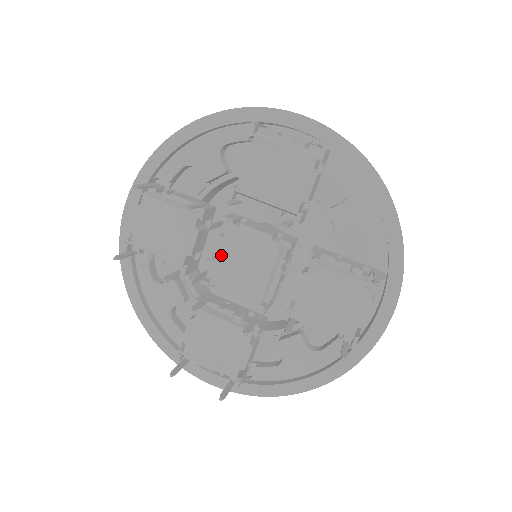
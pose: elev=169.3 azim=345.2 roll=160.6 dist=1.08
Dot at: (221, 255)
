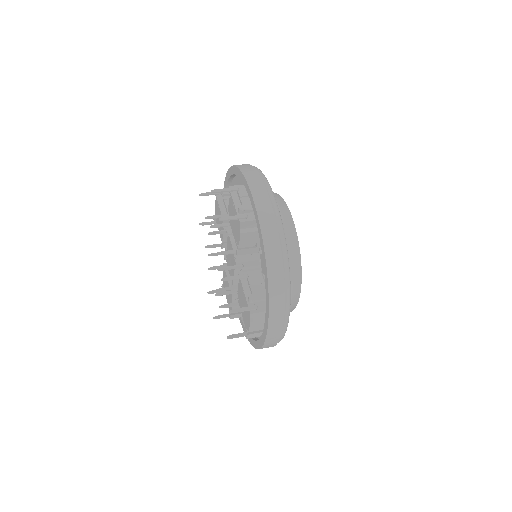
Dot at: (227, 248)
